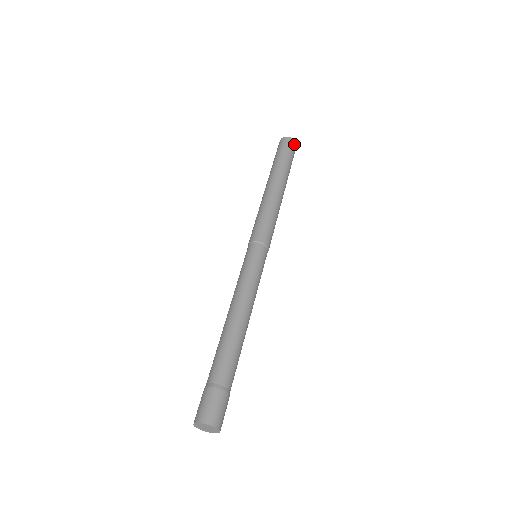
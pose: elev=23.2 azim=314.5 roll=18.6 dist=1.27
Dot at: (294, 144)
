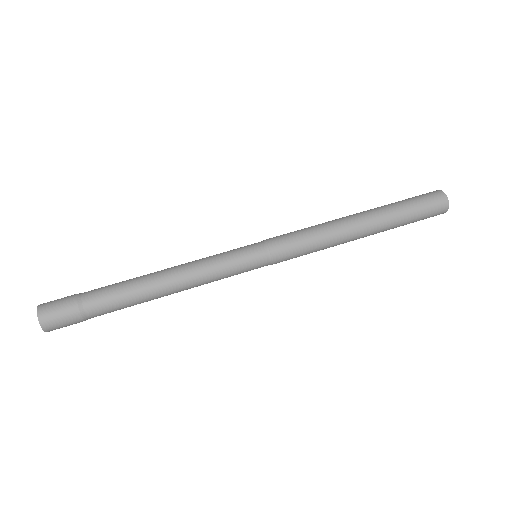
Dot at: (441, 202)
